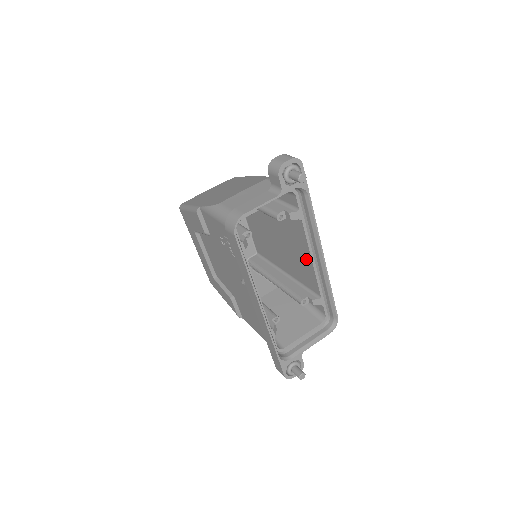
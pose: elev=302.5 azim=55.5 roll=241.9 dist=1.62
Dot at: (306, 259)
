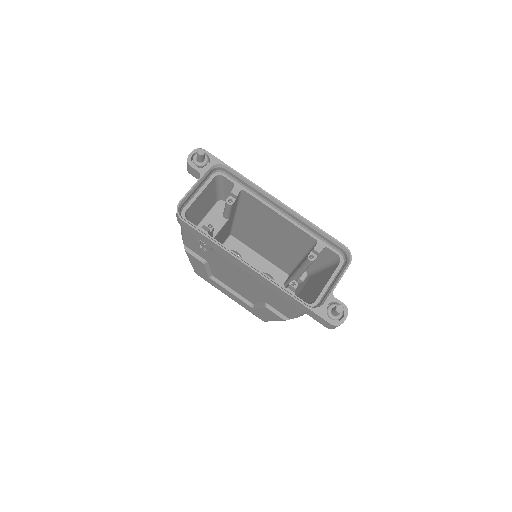
Dot at: (280, 220)
